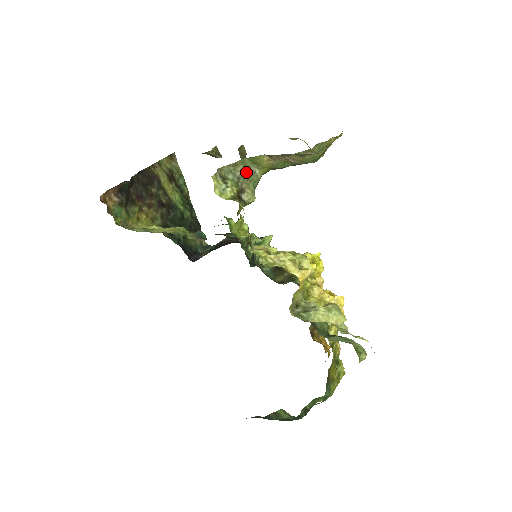
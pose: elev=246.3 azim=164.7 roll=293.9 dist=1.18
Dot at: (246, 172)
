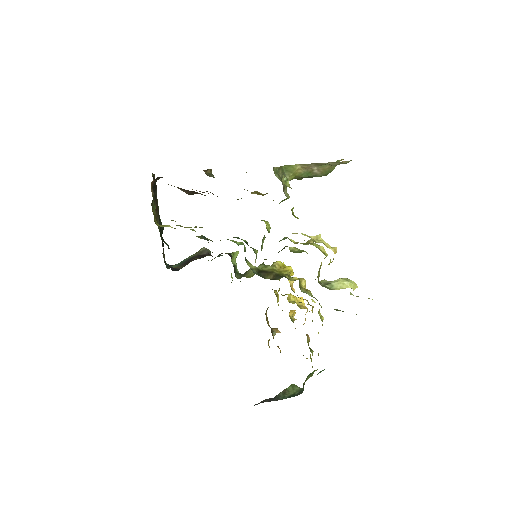
Dot at: occluded
